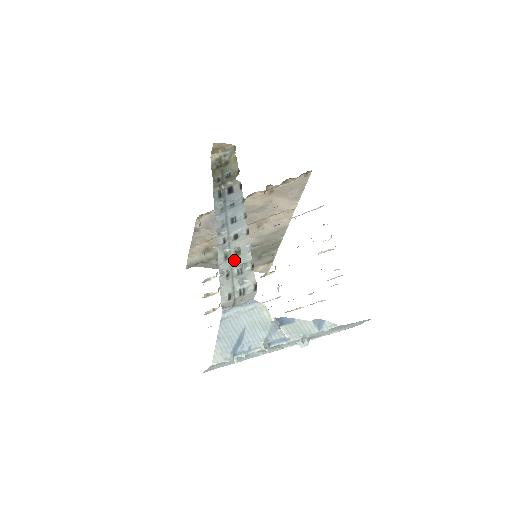
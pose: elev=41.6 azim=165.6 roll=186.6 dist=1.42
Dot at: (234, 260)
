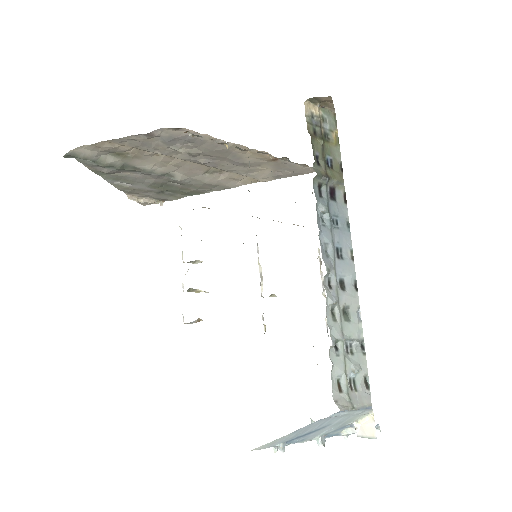
Dot at: (345, 327)
